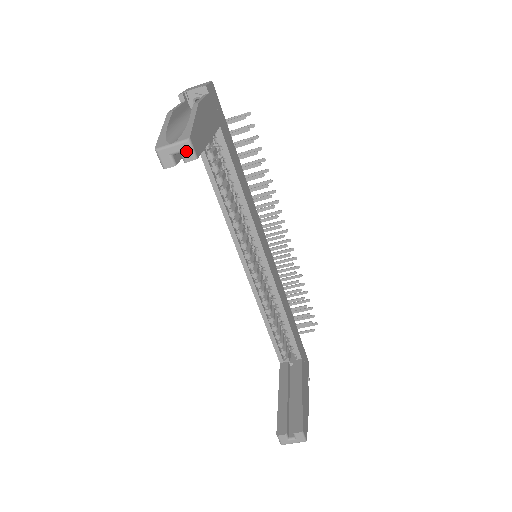
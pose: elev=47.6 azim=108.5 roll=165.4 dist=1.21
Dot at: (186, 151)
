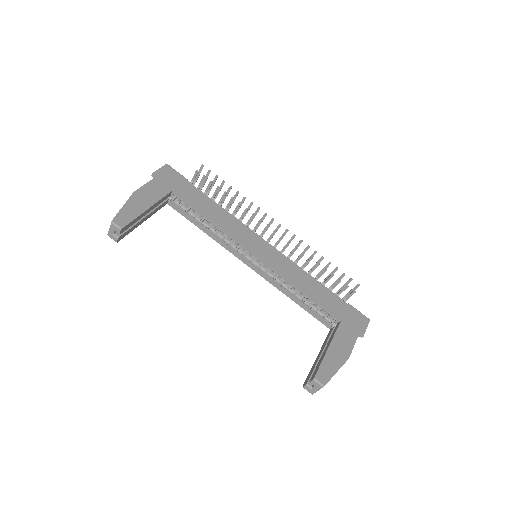
Dot at: (115, 228)
